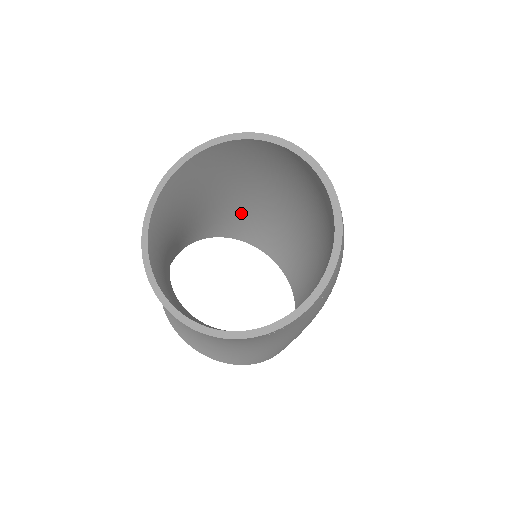
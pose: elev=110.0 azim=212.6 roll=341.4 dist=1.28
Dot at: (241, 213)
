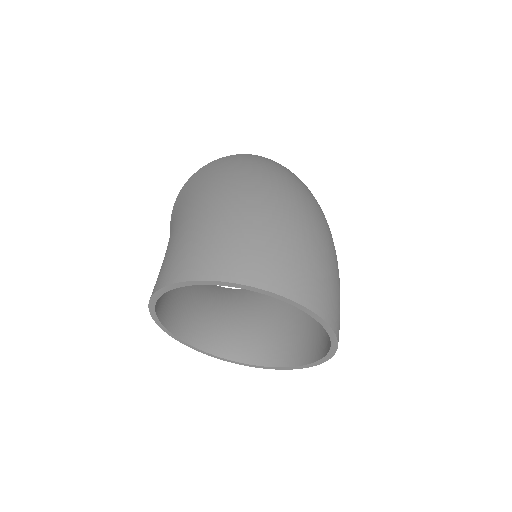
Dot at: occluded
